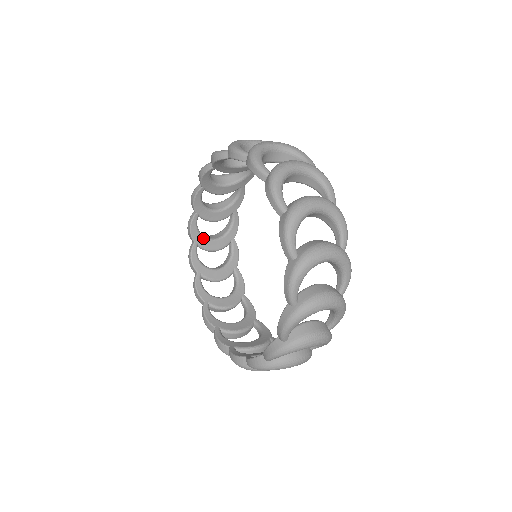
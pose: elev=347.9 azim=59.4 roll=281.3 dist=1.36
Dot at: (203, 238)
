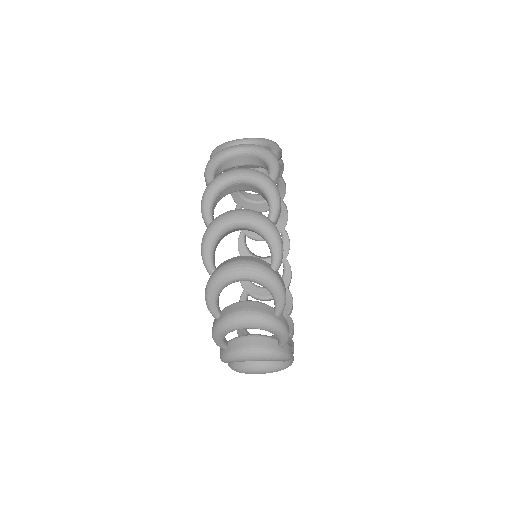
Dot at: occluded
